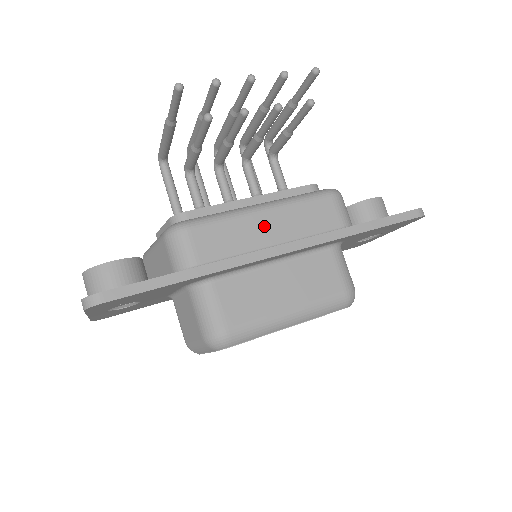
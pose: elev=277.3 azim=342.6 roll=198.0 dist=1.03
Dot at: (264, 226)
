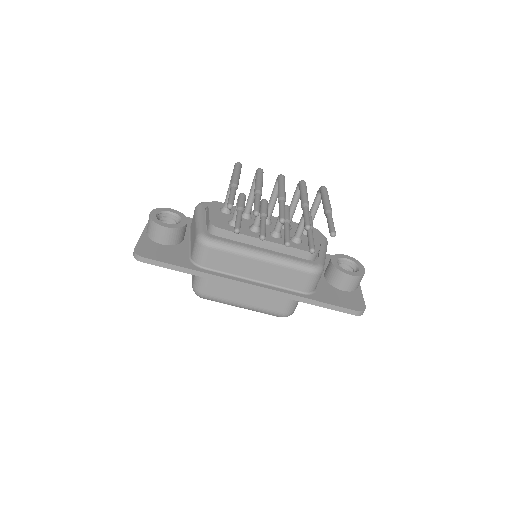
Dot at: (254, 268)
